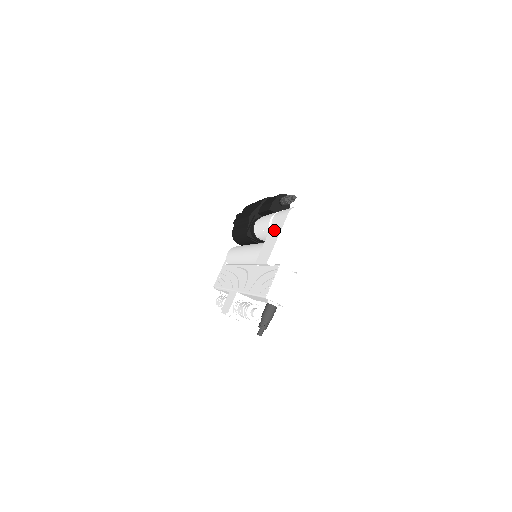
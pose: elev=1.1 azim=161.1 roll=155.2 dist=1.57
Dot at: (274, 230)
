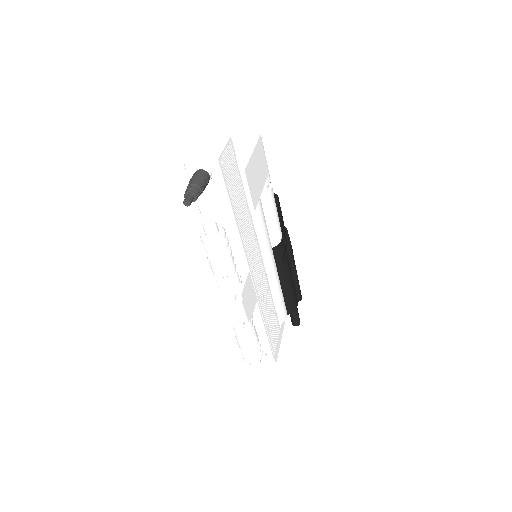
Dot at: occluded
